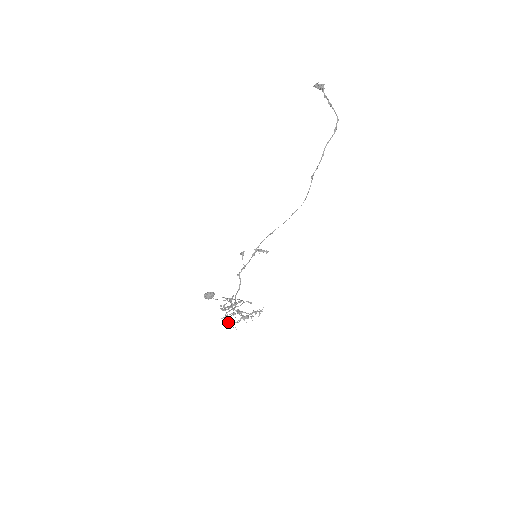
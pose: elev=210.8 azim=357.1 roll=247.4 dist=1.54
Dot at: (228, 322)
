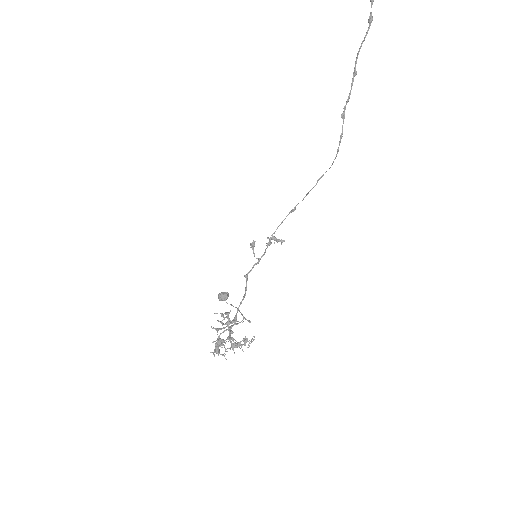
Dot at: (214, 351)
